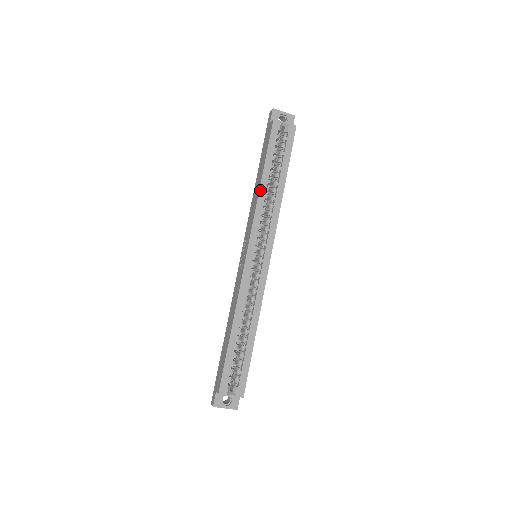
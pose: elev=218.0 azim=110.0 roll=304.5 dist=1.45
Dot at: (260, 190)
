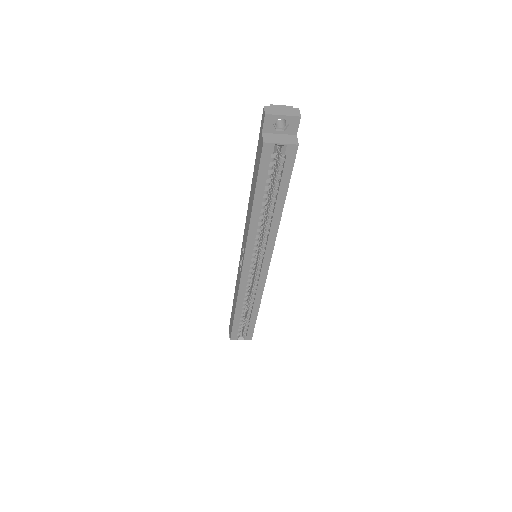
Dot at: (252, 218)
